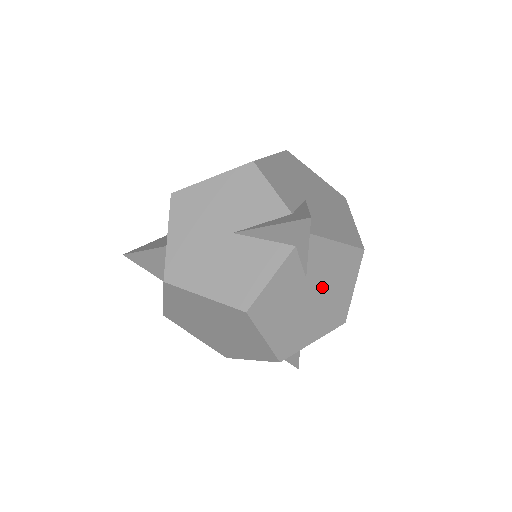
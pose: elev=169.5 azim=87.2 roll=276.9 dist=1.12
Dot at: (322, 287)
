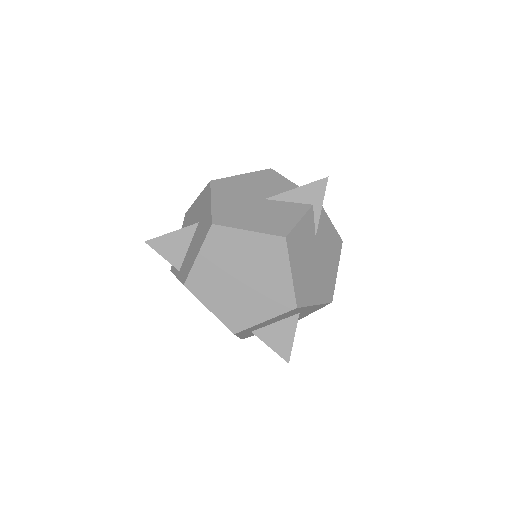
Dot at: (322, 254)
